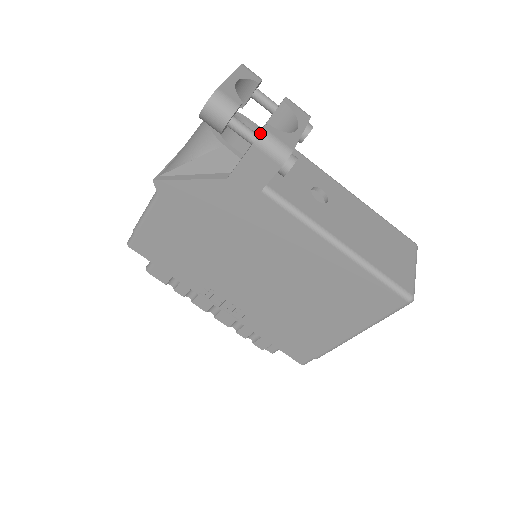
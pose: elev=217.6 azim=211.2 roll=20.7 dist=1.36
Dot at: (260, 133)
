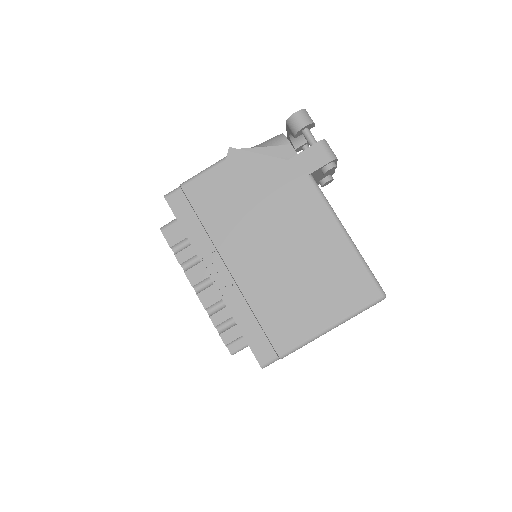
Dot at: (324, 139)
